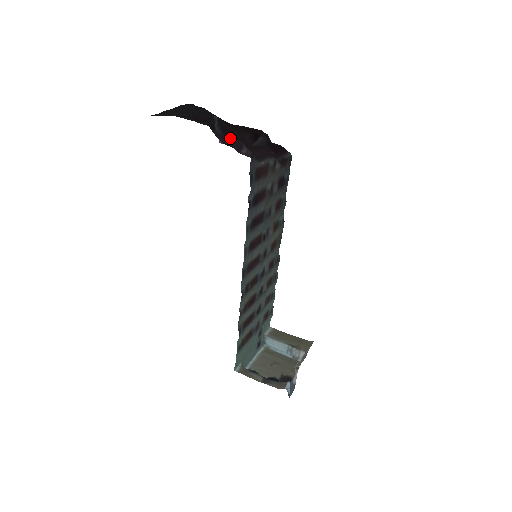
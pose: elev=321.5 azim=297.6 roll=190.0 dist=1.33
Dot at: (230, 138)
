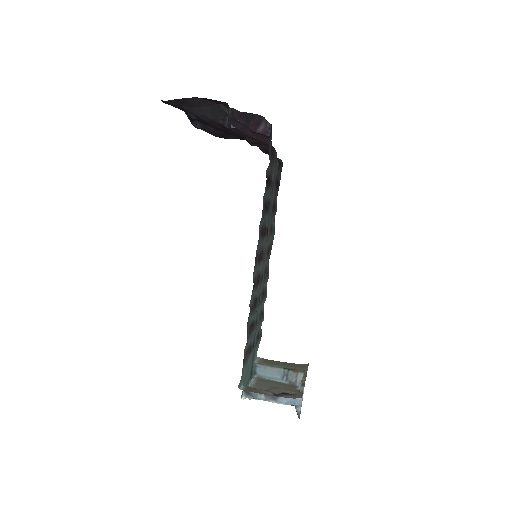
Dot at: (249, 114)
